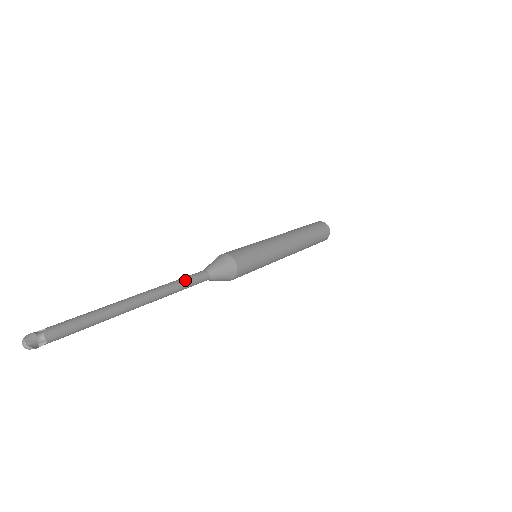
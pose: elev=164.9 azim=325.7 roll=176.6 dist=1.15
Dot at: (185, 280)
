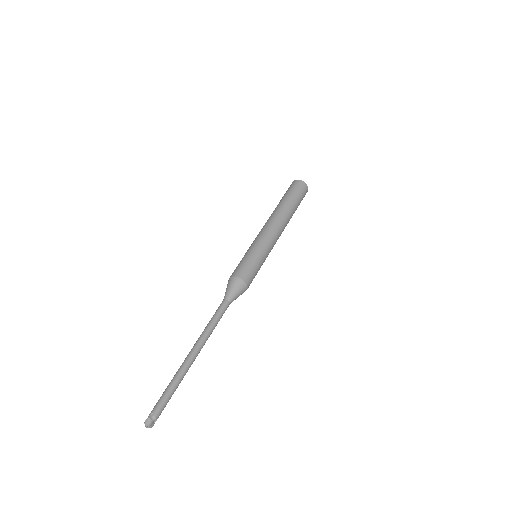
Dot at: (216, 319)
